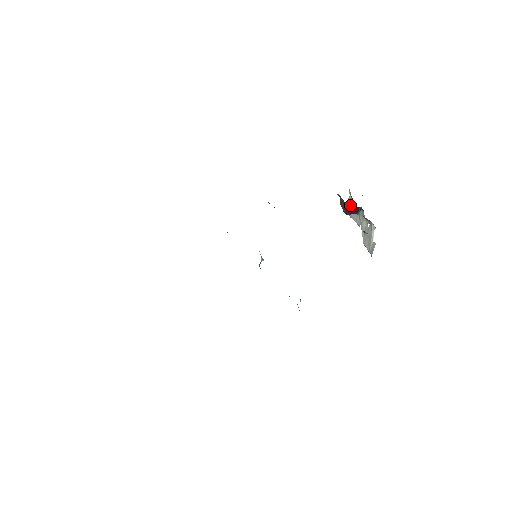
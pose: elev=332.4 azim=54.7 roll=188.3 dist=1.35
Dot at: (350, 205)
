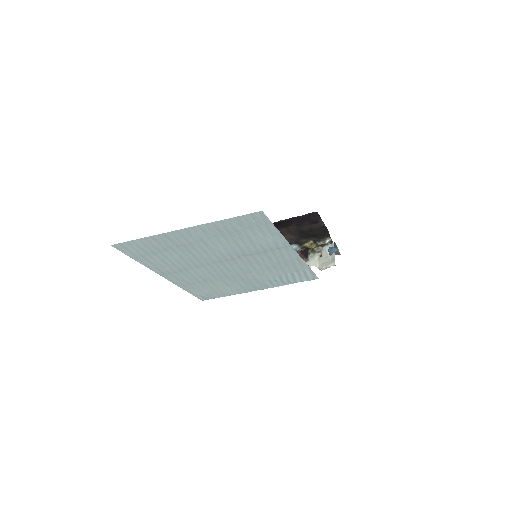
Dot at: (302, 249)
